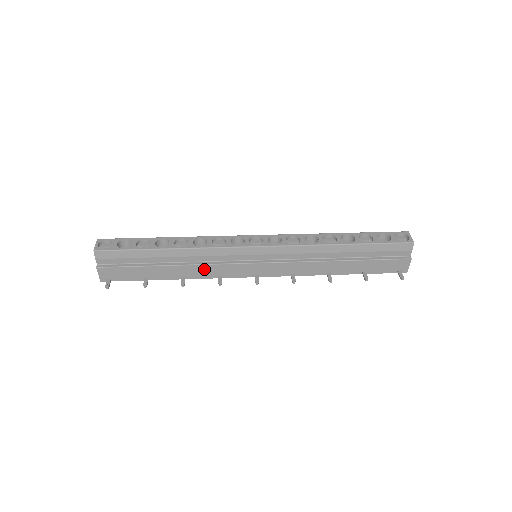
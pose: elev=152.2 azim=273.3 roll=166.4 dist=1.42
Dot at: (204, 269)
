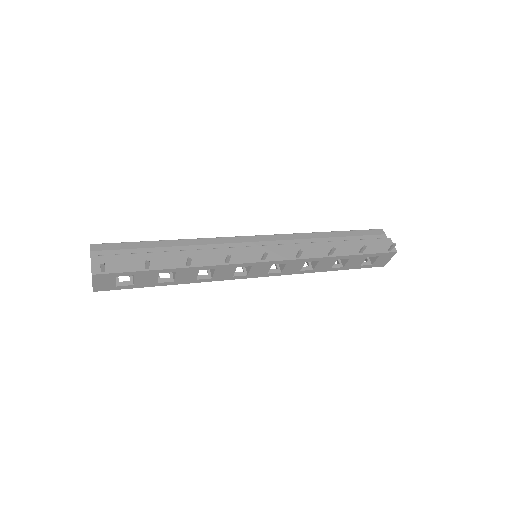
Dot at: (208, 254)
